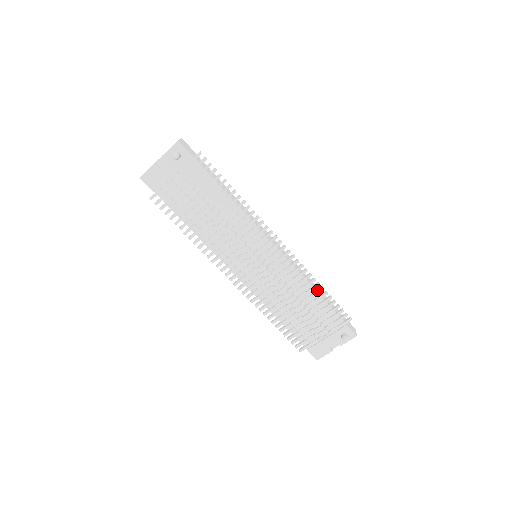
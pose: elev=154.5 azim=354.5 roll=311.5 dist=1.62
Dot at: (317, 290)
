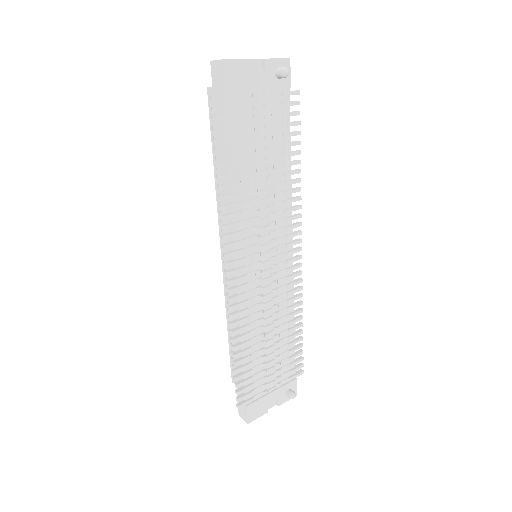
Dot at: (296, 324)
